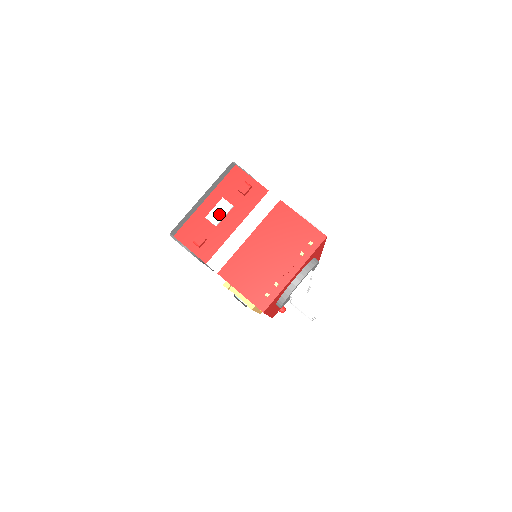
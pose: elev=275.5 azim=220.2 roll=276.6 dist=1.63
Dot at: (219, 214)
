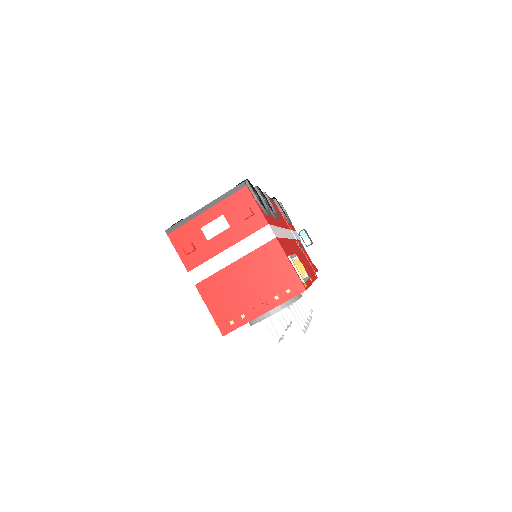
Dot at: (214, 230)
